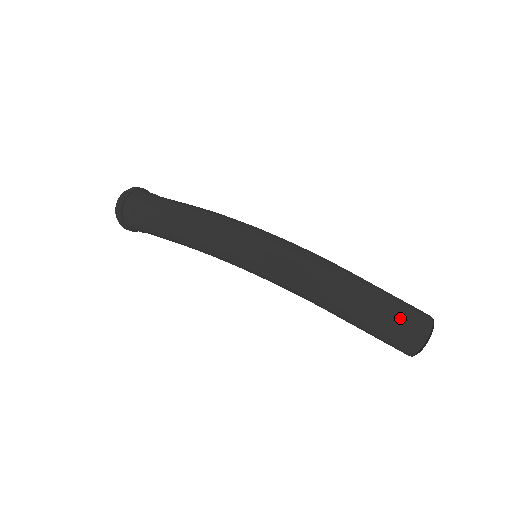
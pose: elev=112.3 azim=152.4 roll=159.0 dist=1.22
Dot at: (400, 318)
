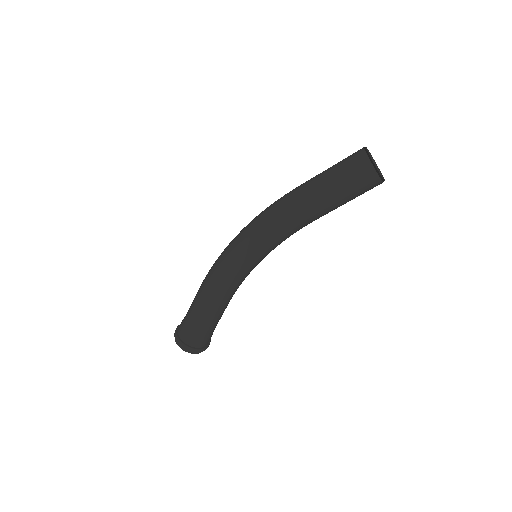
Dot at: (339, 163)
